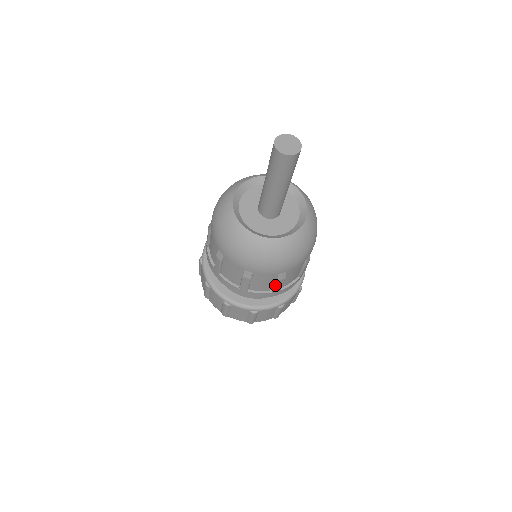
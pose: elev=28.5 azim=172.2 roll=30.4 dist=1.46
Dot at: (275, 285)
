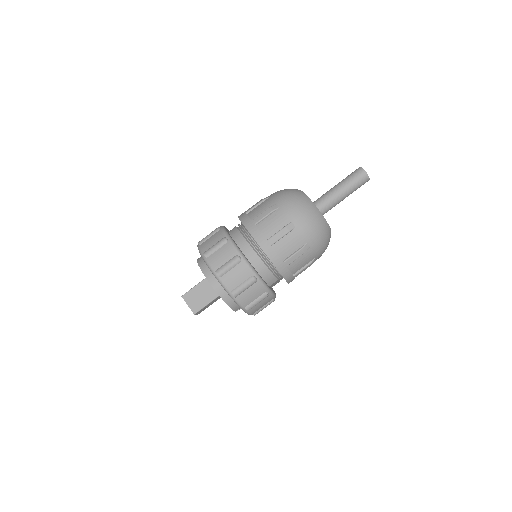
Dot at: (303, 268)
